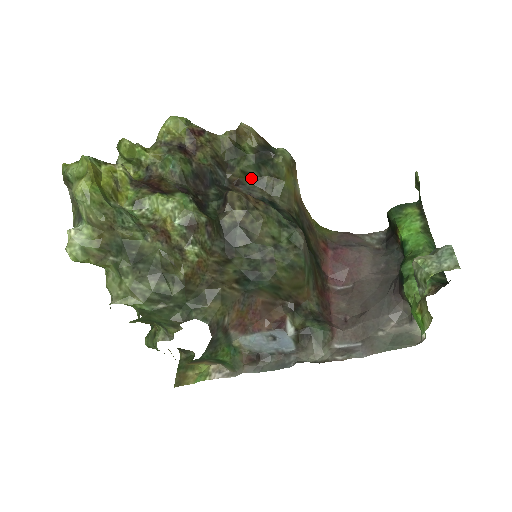
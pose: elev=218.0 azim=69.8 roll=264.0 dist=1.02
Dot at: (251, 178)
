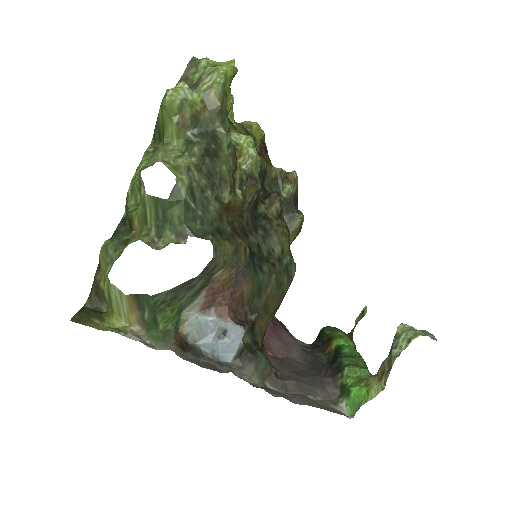
Dot at: occluded
